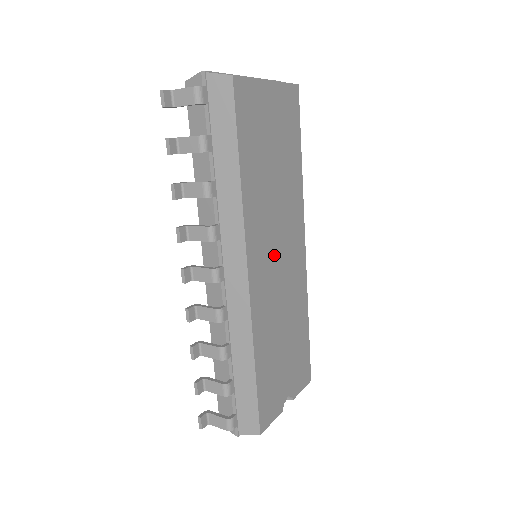
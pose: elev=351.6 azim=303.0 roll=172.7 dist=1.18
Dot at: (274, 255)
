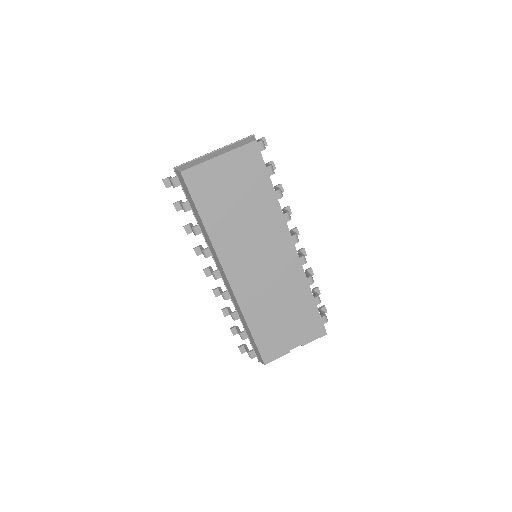
Dot at: (253, 260)
